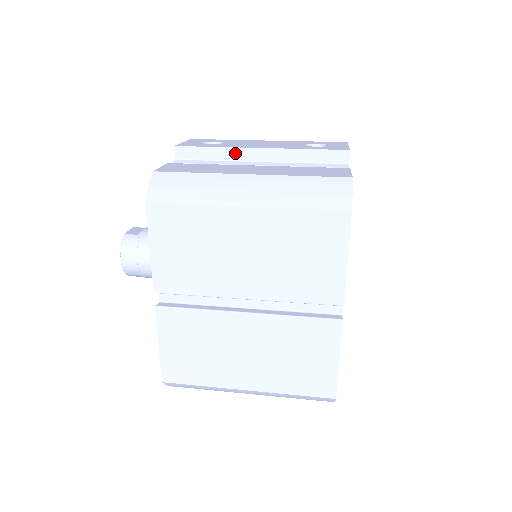
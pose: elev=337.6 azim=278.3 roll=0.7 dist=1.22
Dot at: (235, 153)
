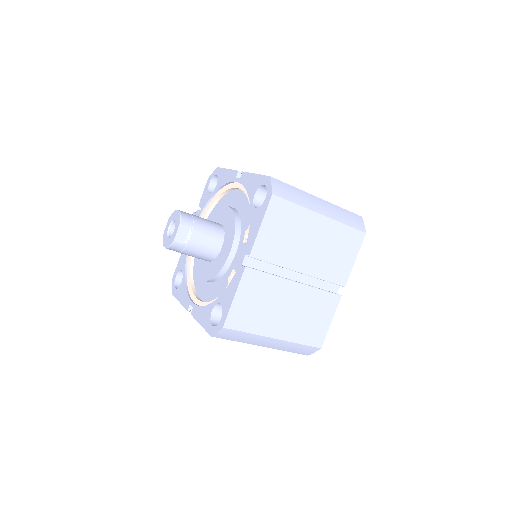
Dot at: occluded
